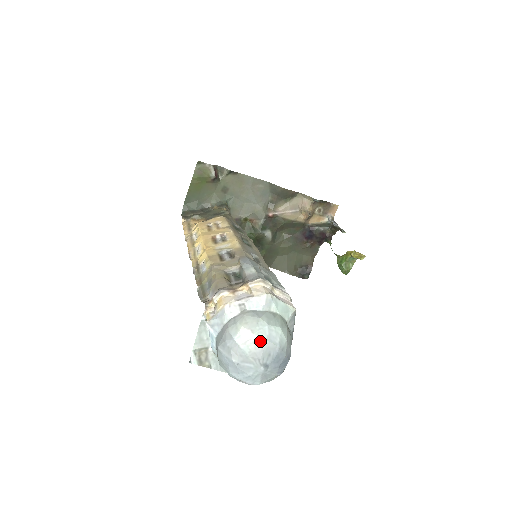
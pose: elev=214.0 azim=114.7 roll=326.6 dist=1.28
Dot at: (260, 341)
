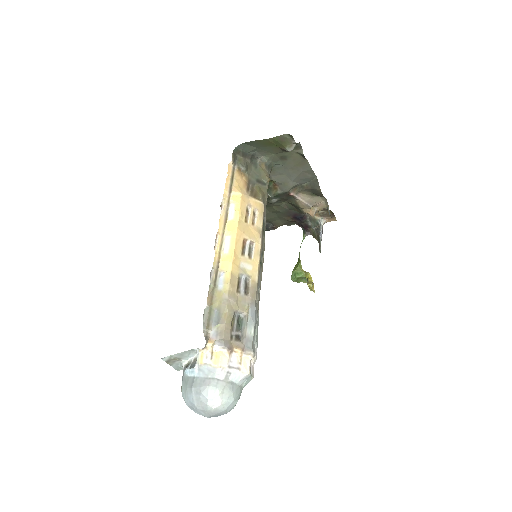
Dot at: (221, 409)
